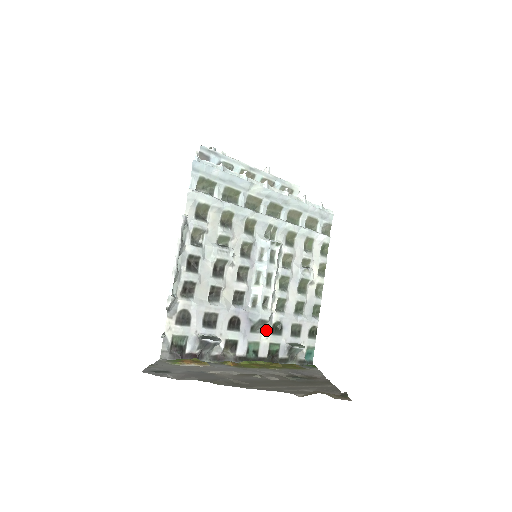
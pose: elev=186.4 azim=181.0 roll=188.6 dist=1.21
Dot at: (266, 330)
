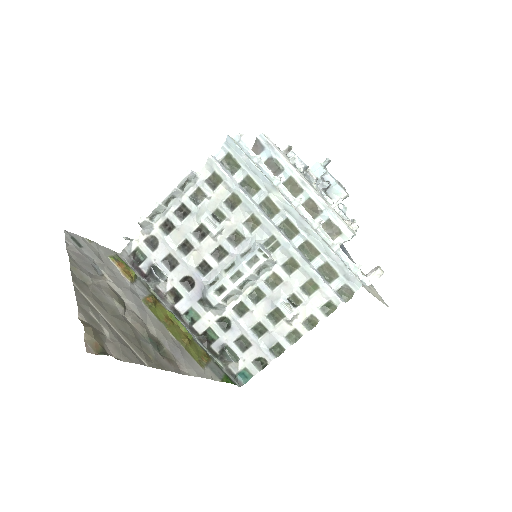
Dot at: (213, 314)
